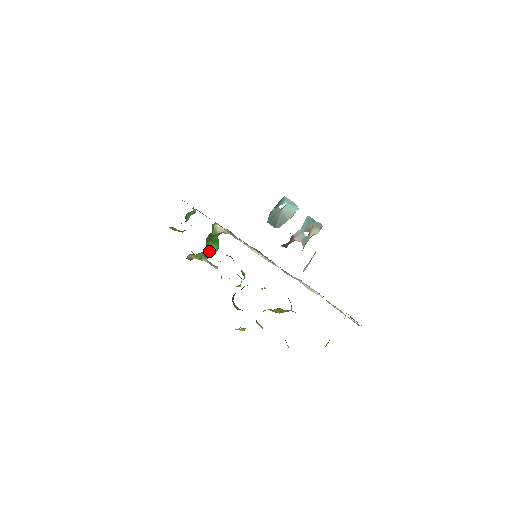
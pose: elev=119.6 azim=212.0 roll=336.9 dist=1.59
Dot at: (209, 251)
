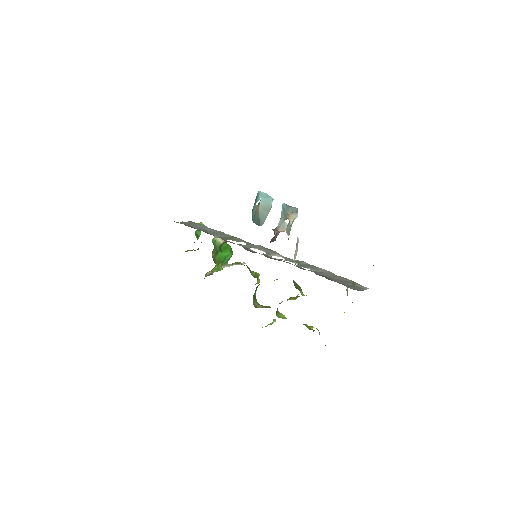
Dot at: (224, 259)
